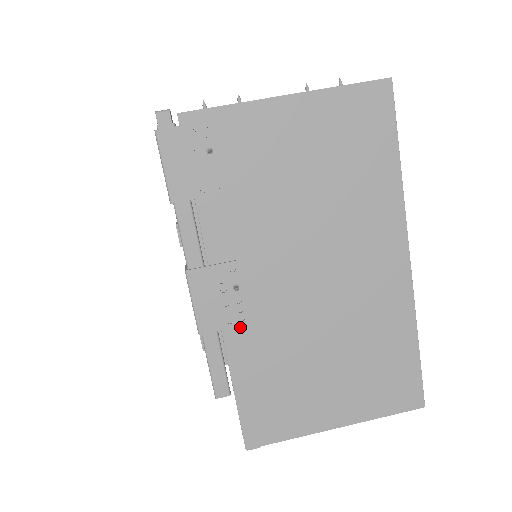
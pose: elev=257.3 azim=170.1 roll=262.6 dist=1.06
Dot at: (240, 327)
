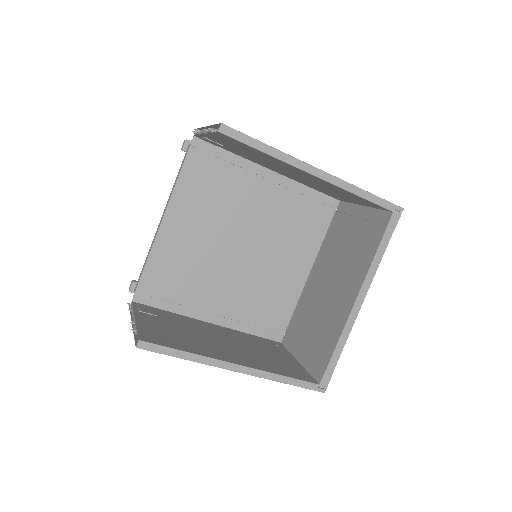
Dot at: occluded
